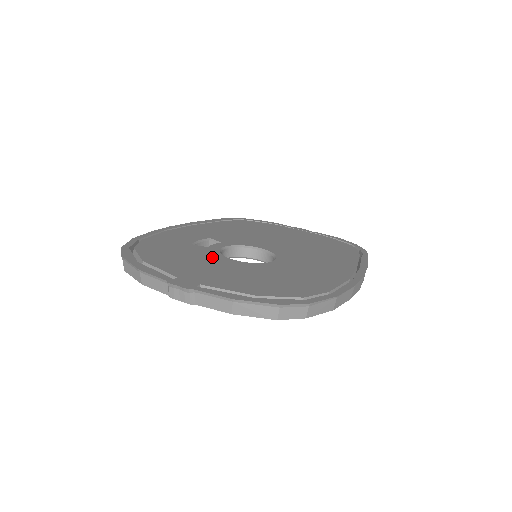
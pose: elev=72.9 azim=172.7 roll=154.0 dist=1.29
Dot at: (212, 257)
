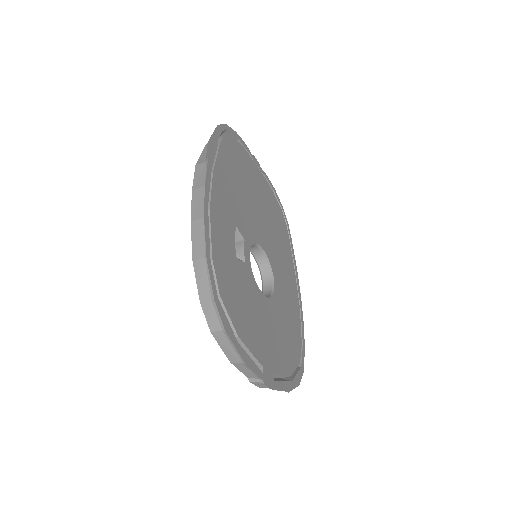
Dot at: (256, 296)
